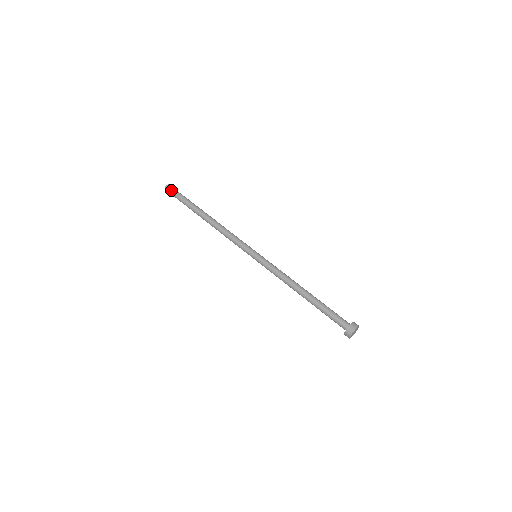
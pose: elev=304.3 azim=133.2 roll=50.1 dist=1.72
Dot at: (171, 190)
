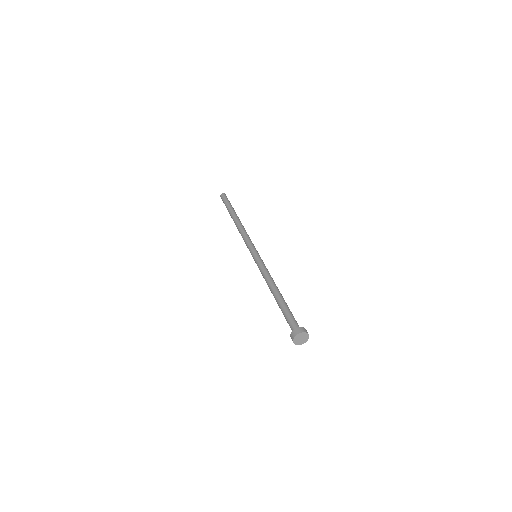
Dot at: (224, 197)
